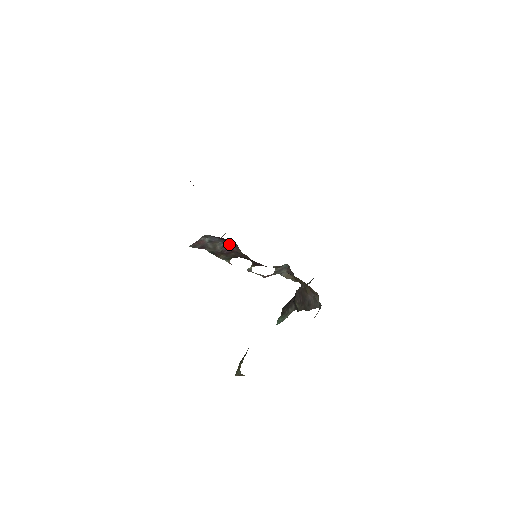
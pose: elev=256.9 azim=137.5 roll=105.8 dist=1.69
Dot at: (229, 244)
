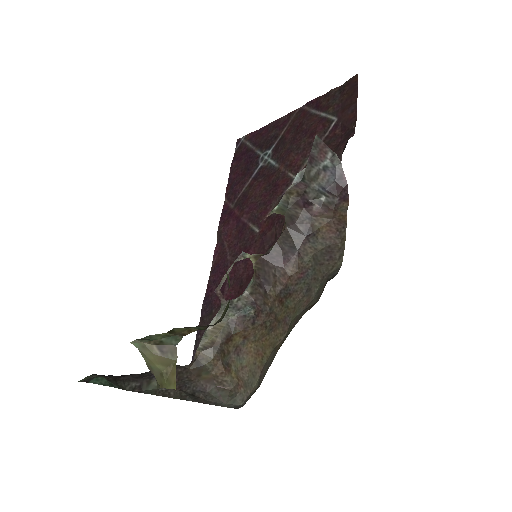
Dot at: (326, 198)
